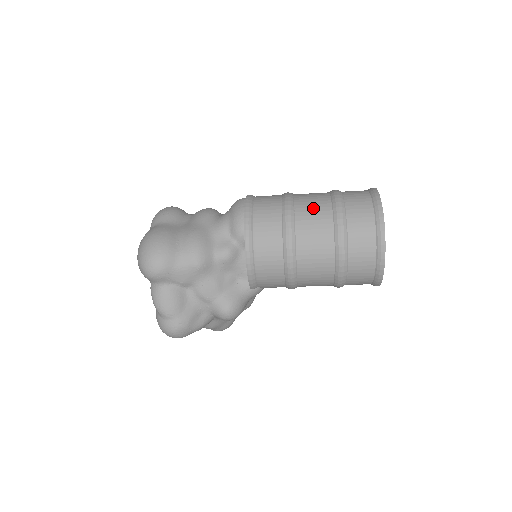
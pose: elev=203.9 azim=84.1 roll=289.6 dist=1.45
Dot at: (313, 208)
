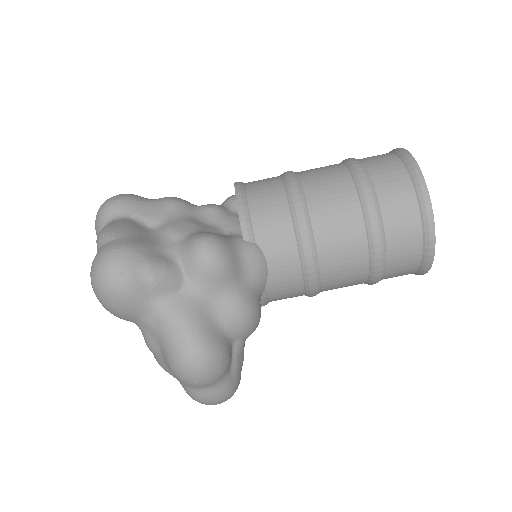
Dot at: occluded
